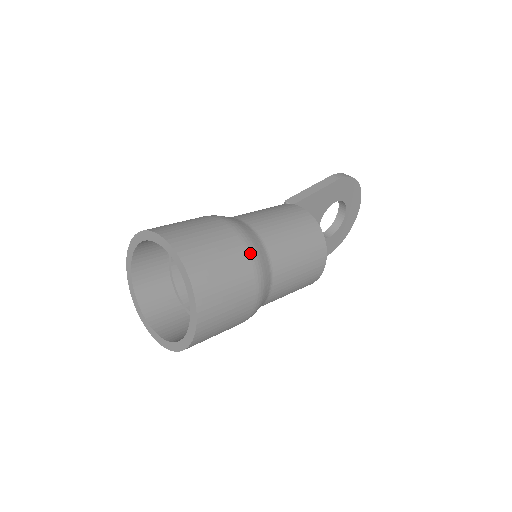
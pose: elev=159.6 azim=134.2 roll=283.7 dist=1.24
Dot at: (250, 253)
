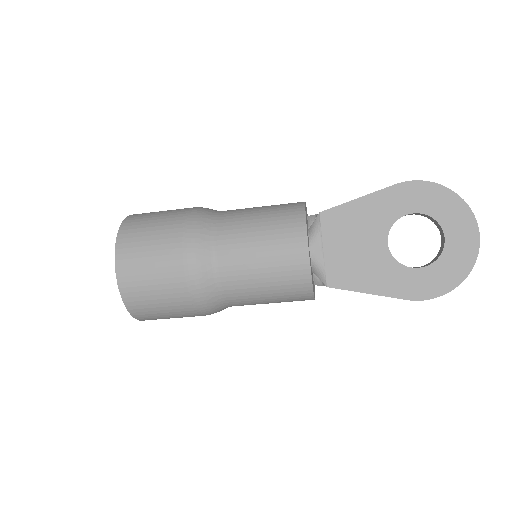
Dot at: (188, 218)
